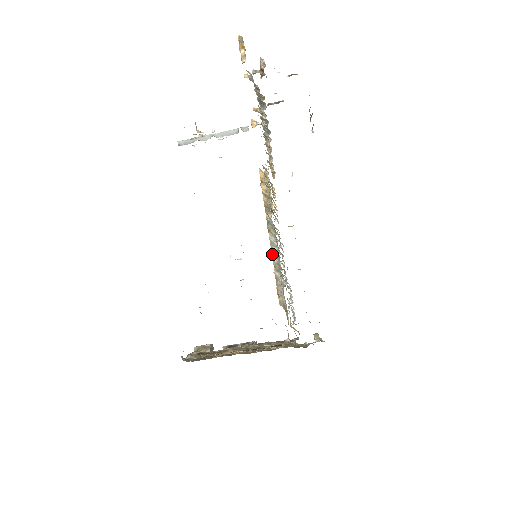
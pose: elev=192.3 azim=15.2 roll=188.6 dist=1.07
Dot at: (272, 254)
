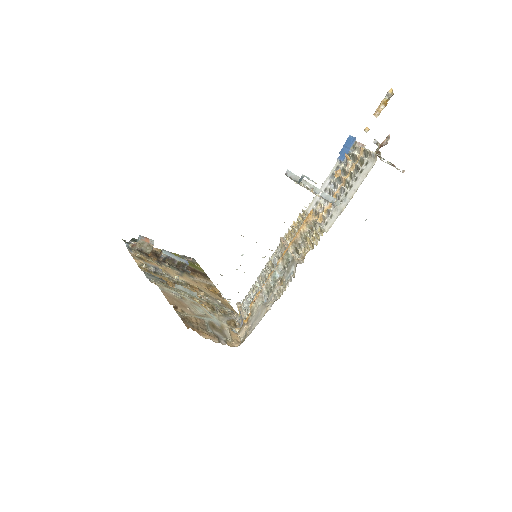
Dot at: (272, 275)
